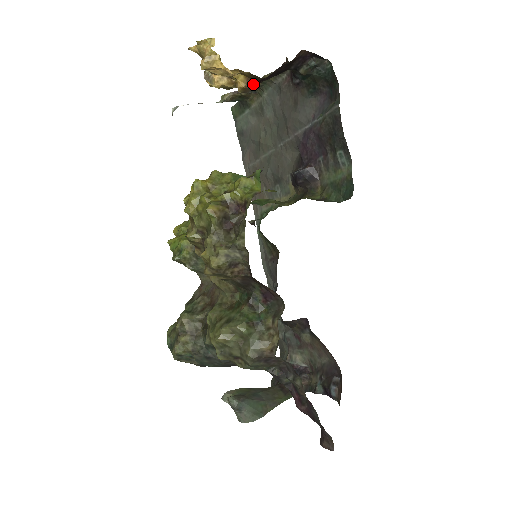
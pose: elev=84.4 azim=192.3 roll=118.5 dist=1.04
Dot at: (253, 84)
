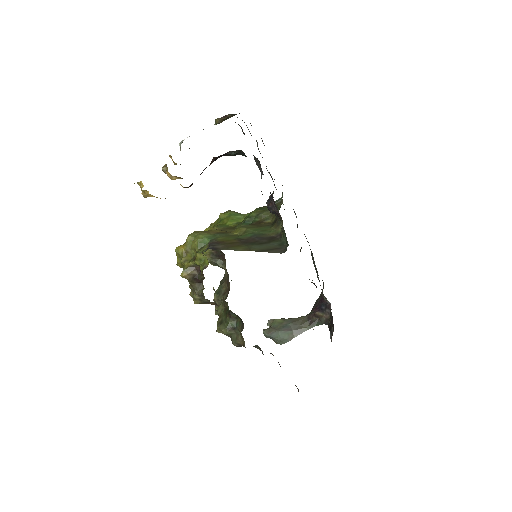
Dot at: (188, 187)
